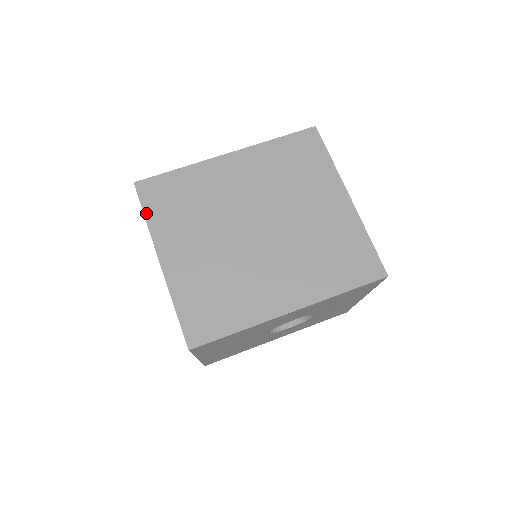
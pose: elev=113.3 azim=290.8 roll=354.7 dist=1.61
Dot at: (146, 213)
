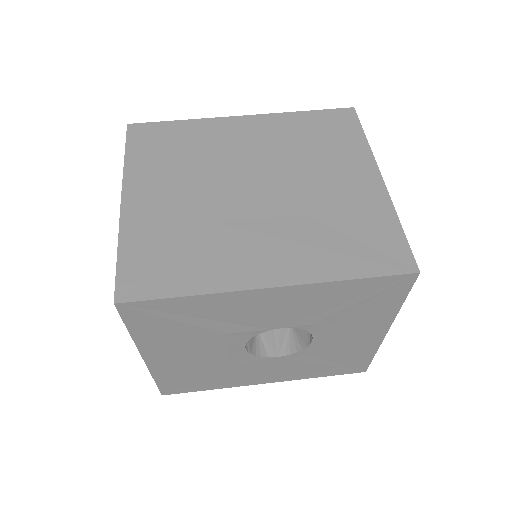
Dot at: (128, 152)
